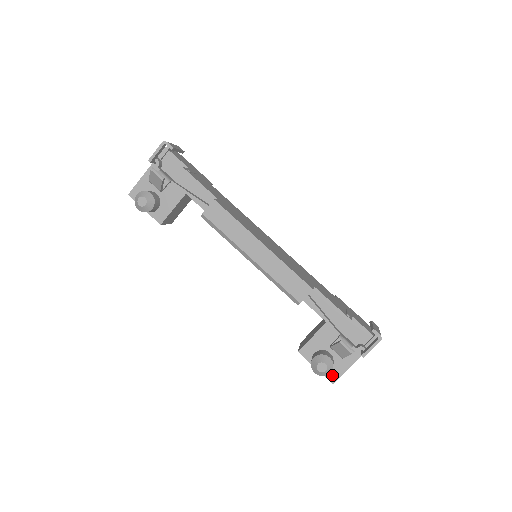
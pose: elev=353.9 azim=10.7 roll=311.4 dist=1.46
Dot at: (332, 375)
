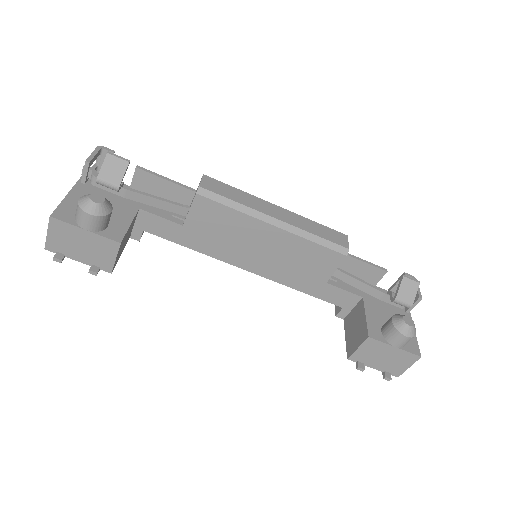
Dot at: (412, 347)
